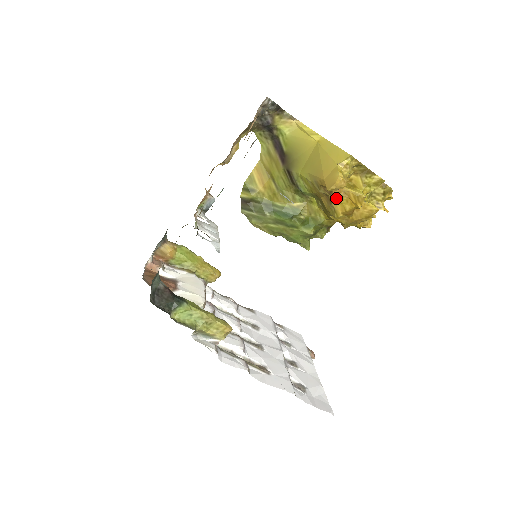
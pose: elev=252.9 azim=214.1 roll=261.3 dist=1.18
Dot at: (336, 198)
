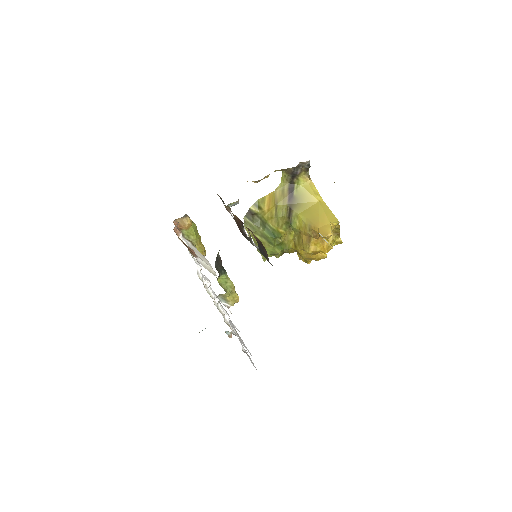
Dot at: (316, 241)
